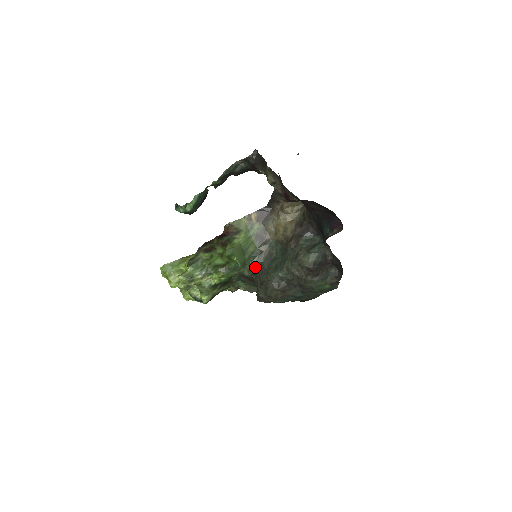
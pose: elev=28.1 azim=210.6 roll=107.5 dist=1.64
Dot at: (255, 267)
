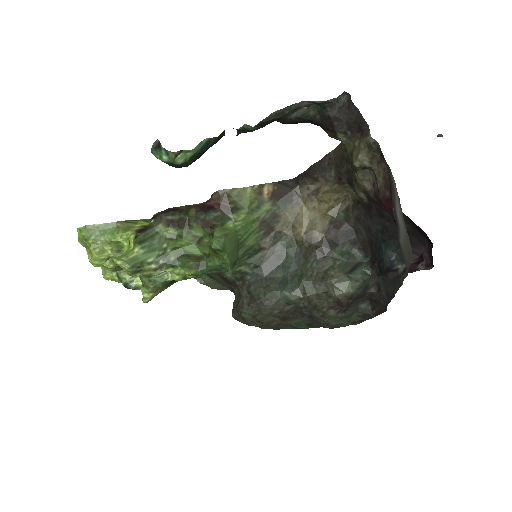
Dot at: (246, 270)
